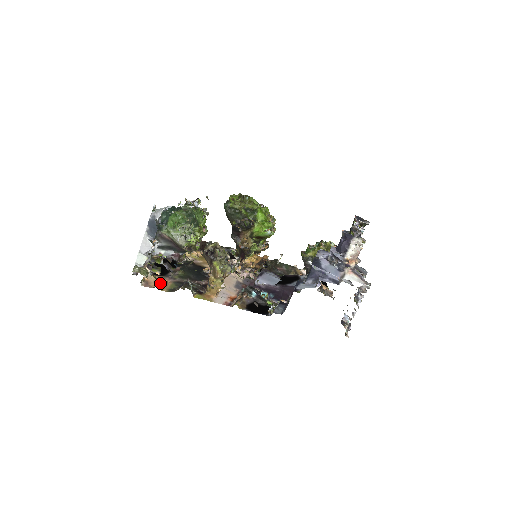
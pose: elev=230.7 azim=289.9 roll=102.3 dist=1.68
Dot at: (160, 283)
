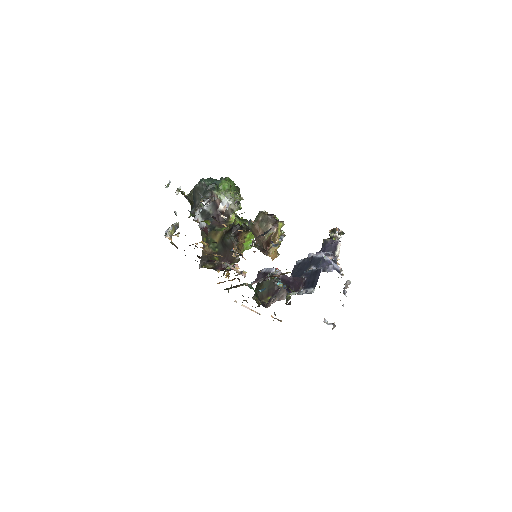
Dot at: occluded
